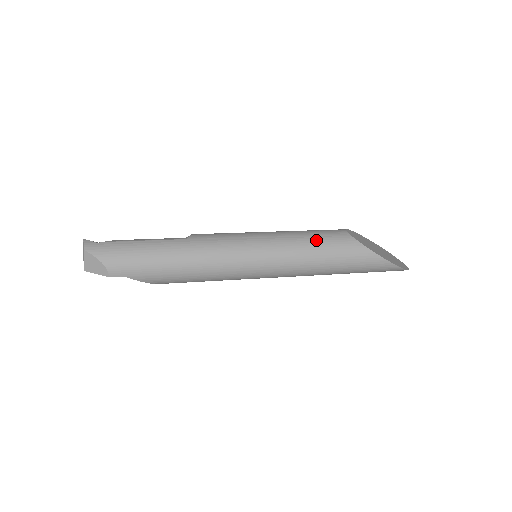
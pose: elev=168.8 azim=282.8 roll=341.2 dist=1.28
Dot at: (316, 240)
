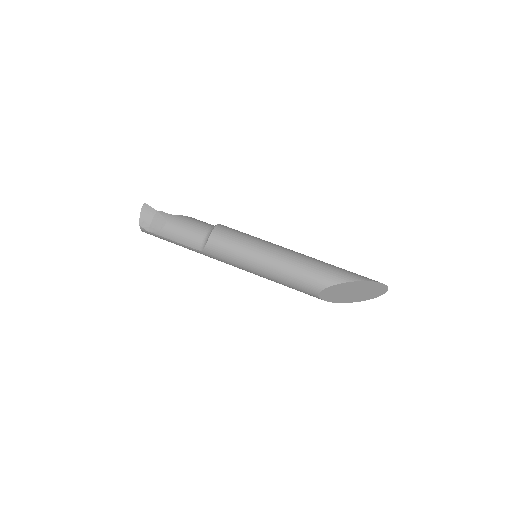
Dot at: occluded
